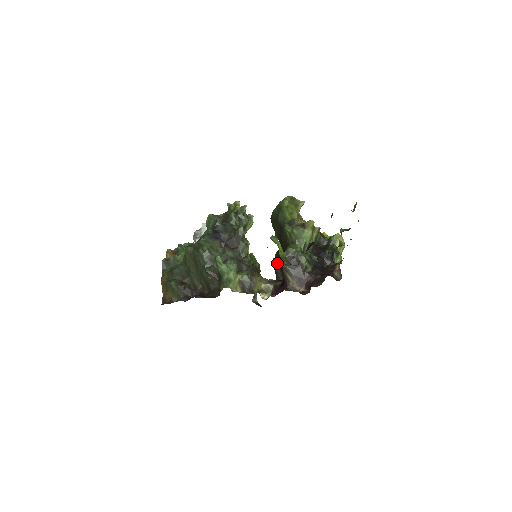
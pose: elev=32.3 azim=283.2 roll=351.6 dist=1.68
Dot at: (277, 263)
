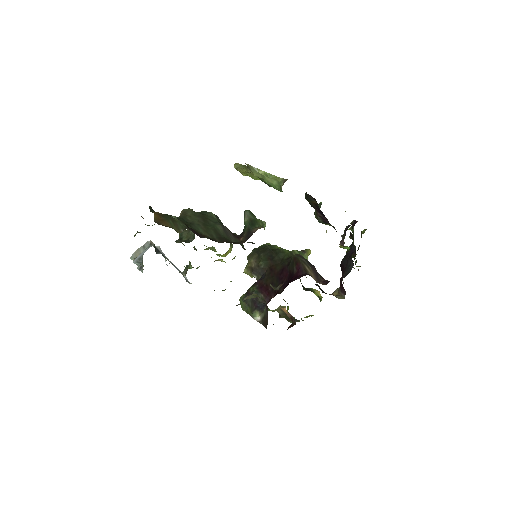
Dot at: (257, 290)
